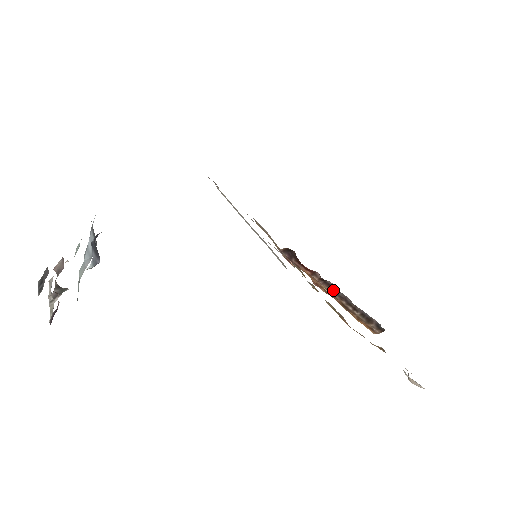
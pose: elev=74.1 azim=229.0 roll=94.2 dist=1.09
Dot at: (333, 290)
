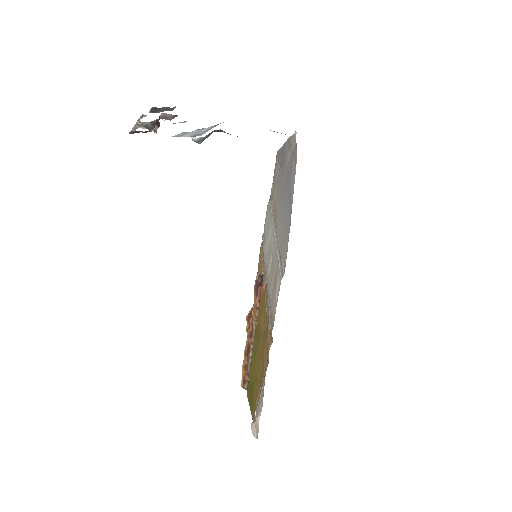
Dot at: occluded
